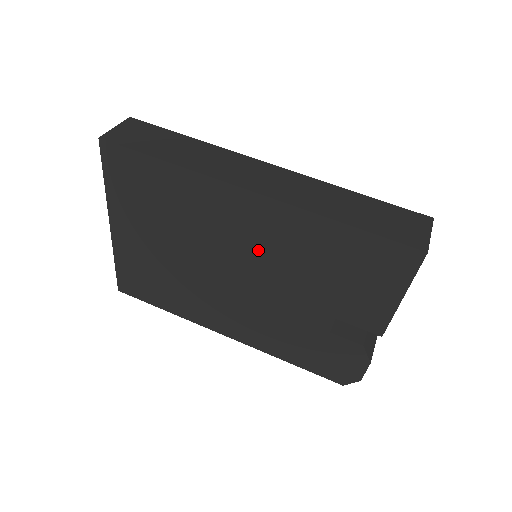
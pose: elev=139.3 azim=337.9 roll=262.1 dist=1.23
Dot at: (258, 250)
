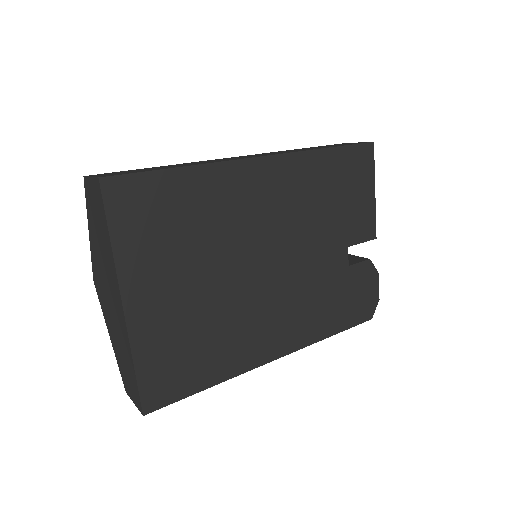
Dot at: (281, 218)
